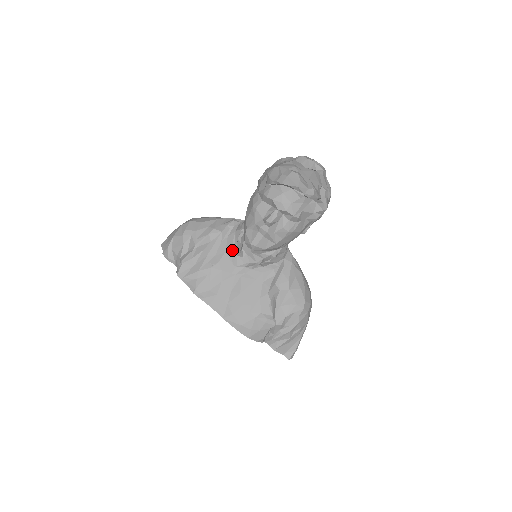
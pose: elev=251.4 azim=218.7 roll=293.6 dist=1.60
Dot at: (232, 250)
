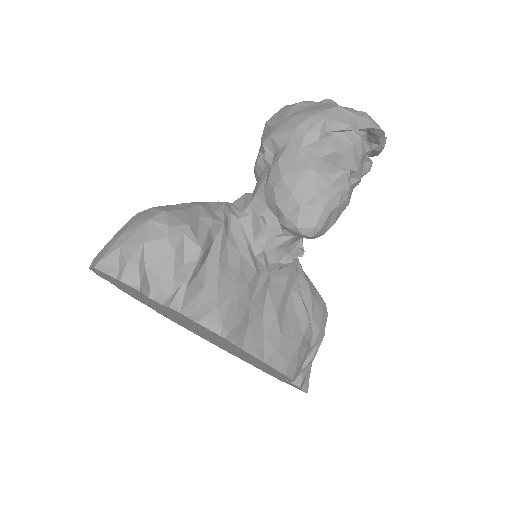
Dot at: (249, 249)
